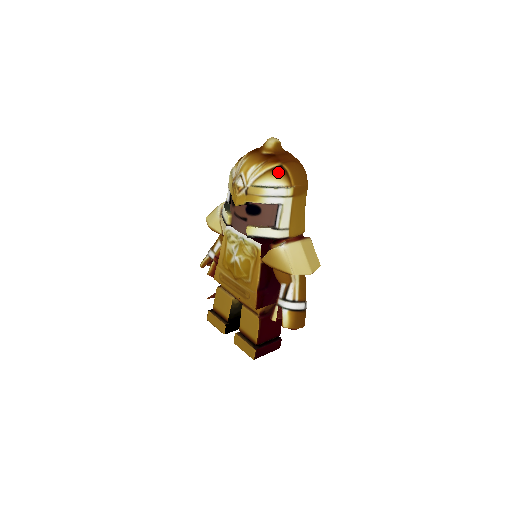
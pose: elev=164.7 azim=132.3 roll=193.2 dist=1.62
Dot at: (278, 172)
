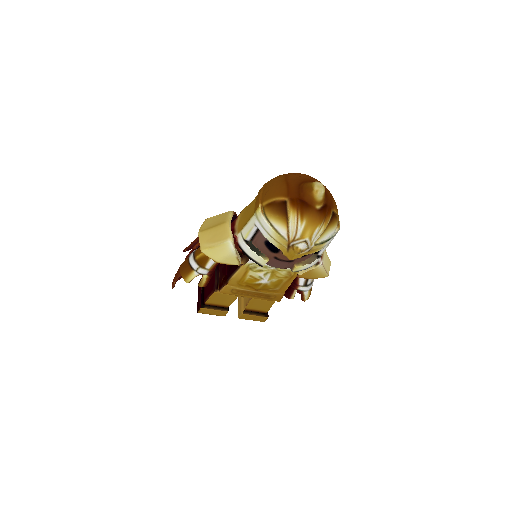
Dot at: (334, 221)
